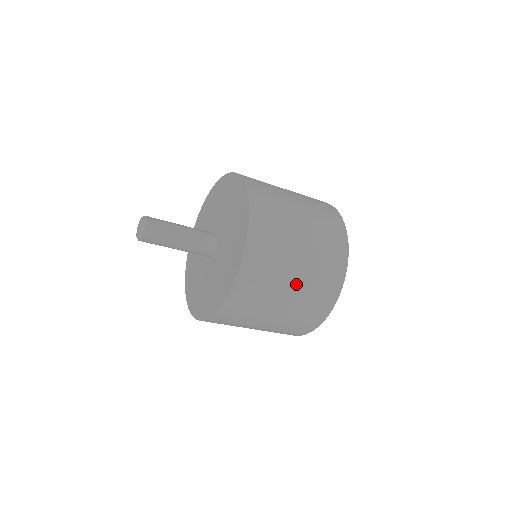
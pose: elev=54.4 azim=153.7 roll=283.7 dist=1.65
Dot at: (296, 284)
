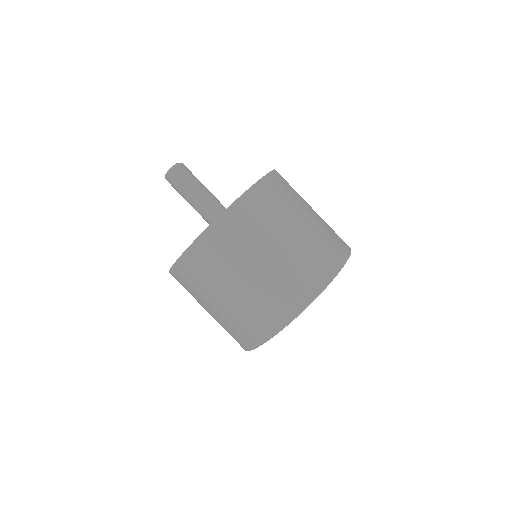
Dot at: (244, 286)
